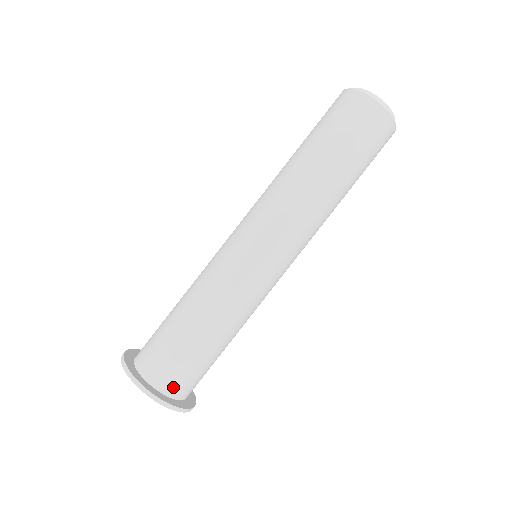
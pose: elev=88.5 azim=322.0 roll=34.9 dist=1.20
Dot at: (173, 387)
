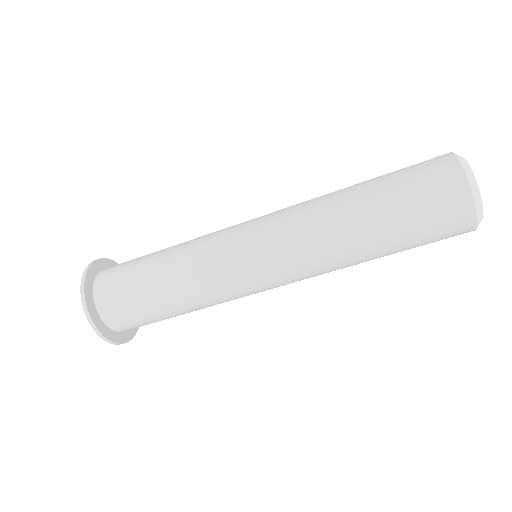
Dot at: occluded
